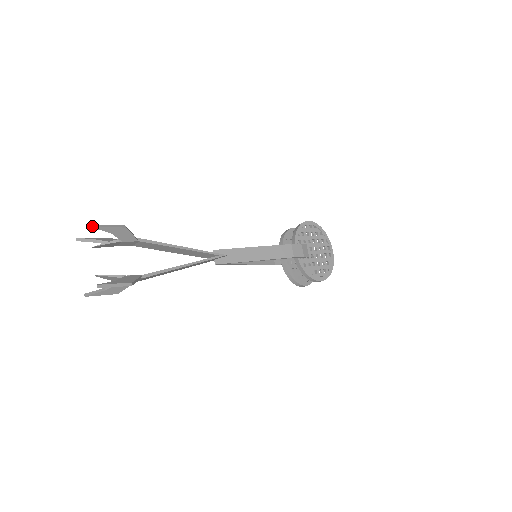
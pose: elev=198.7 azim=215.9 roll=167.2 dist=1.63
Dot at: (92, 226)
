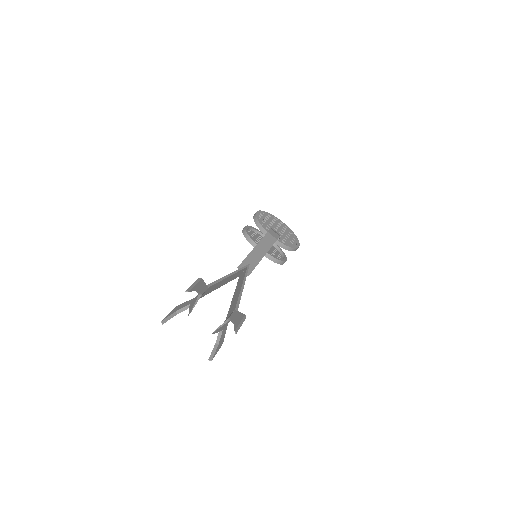
Dot at: (187, 291)
